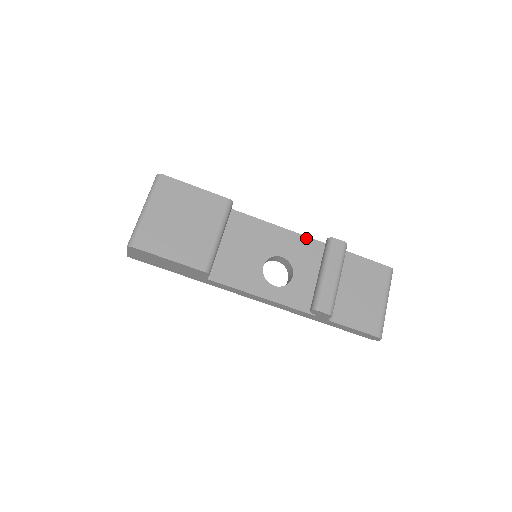
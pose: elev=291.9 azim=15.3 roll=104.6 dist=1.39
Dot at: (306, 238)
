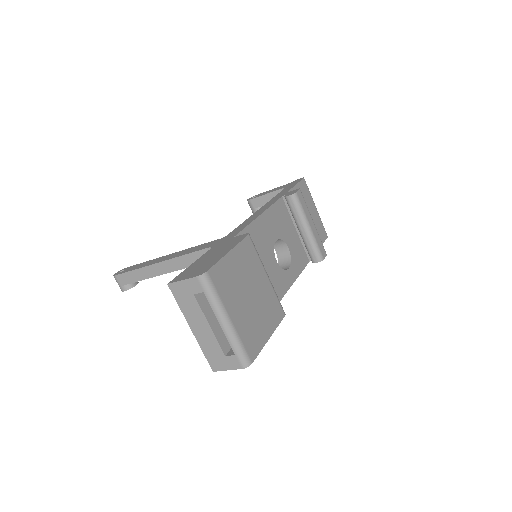
Dot at: (273, 207)
